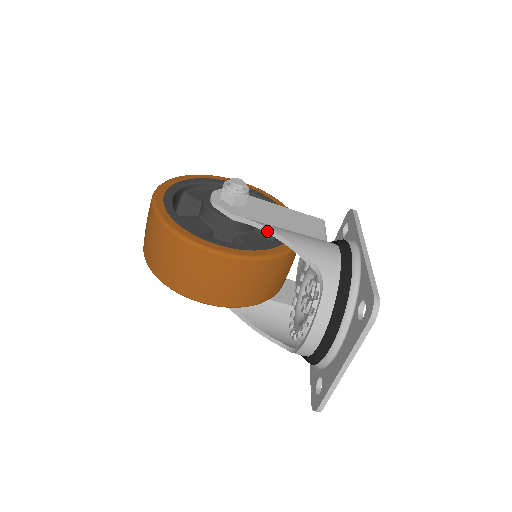
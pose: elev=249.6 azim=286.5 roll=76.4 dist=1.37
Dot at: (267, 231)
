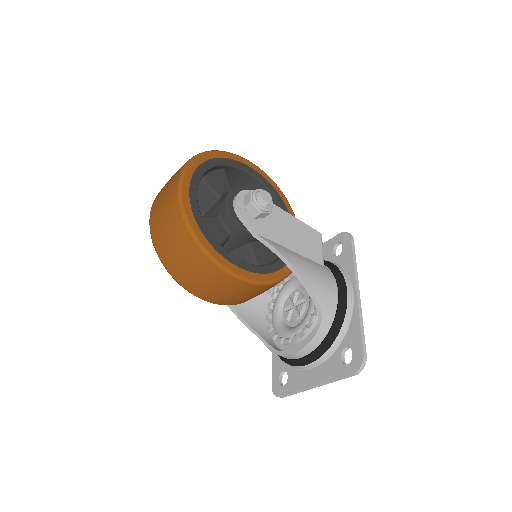
Dot at: (286, 263)
